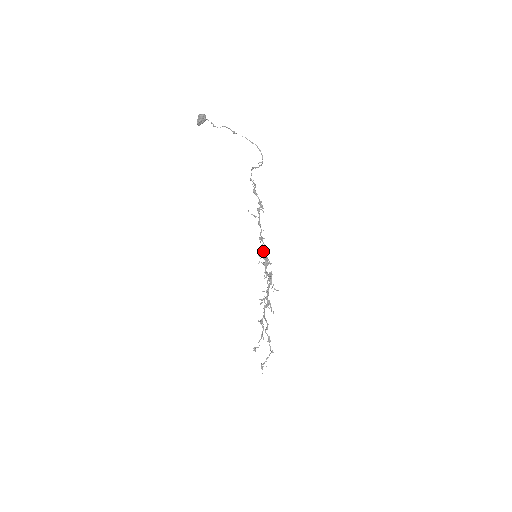
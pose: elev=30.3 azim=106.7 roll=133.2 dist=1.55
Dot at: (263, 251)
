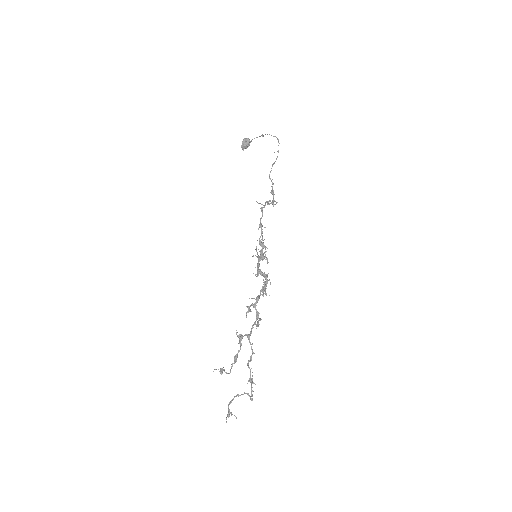
Dot at: (259, 240)
